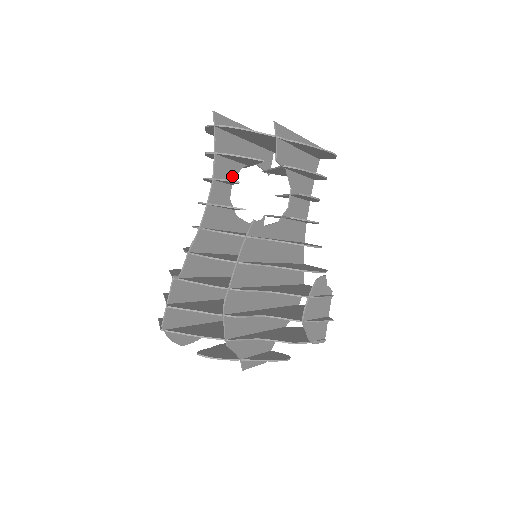
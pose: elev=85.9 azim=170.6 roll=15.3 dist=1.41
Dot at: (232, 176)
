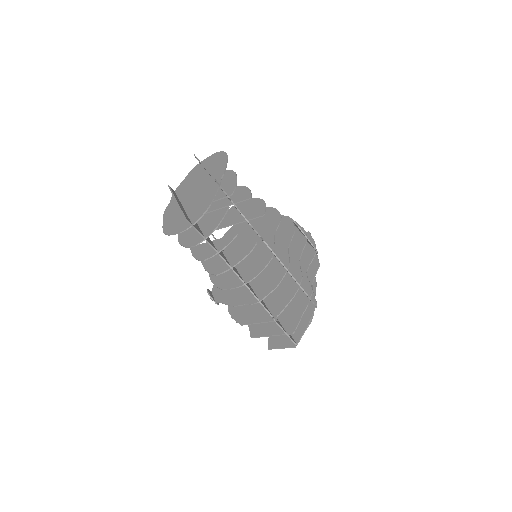
Dot at: (208, 237)
